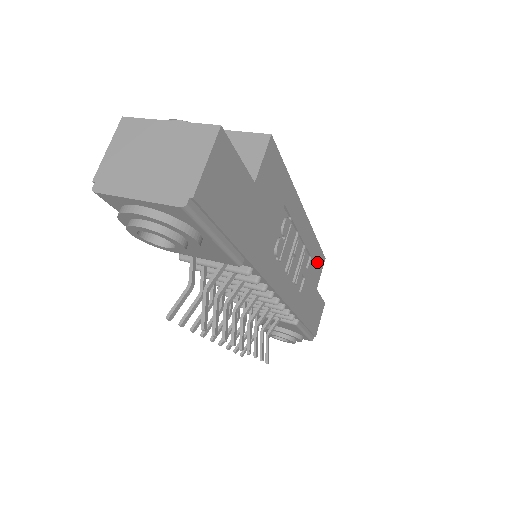
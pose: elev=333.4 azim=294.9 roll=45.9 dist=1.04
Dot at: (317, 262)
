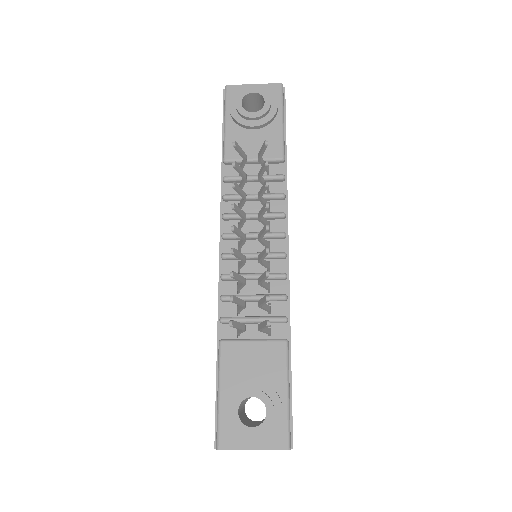
Dot at: occluded
